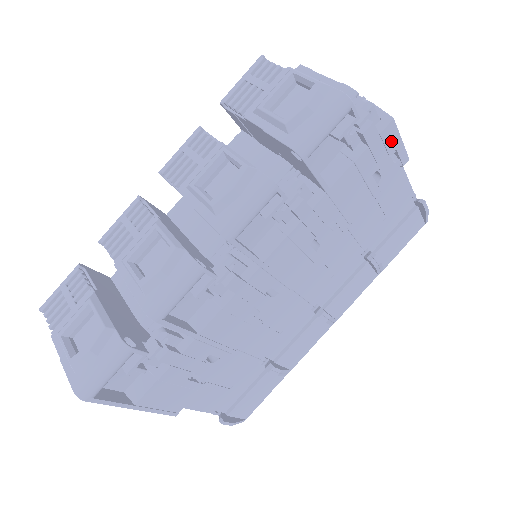
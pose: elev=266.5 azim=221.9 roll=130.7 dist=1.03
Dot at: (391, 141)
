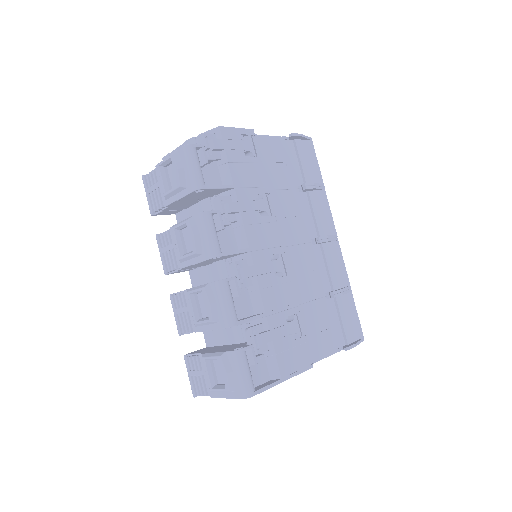
Dot at: (232, 135)
